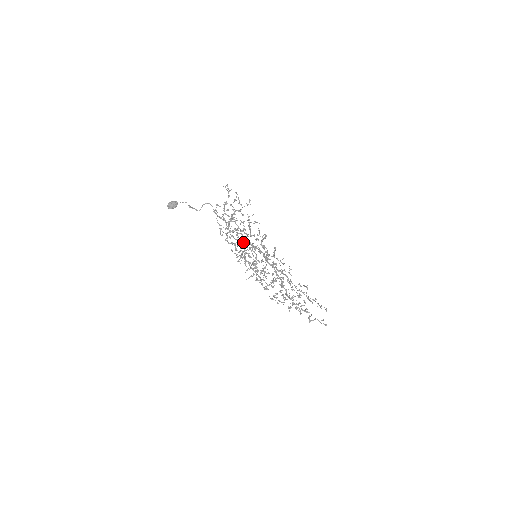
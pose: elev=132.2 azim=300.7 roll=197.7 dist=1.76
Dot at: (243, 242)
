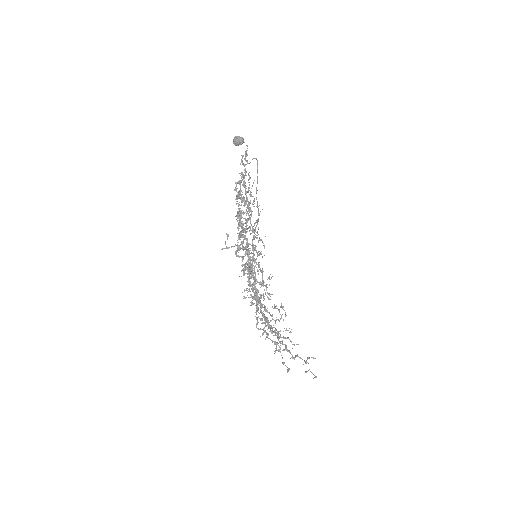
Dot at: occluded
